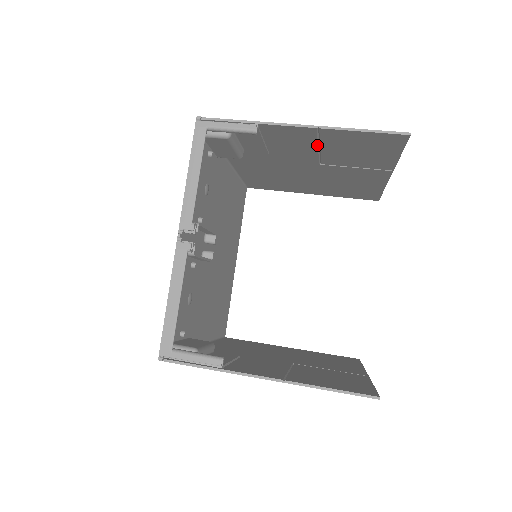
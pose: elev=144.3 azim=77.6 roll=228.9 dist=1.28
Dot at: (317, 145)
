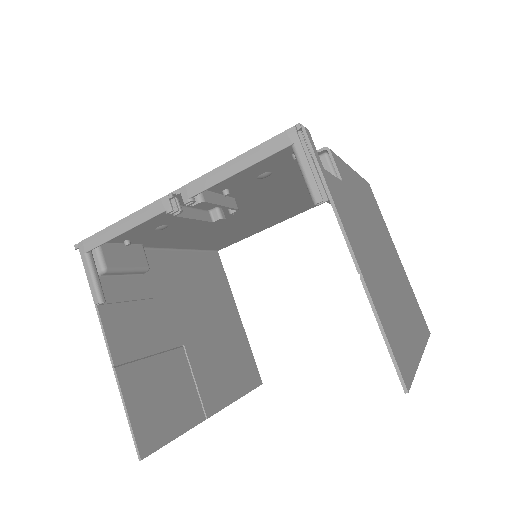
Dot at: occluded
